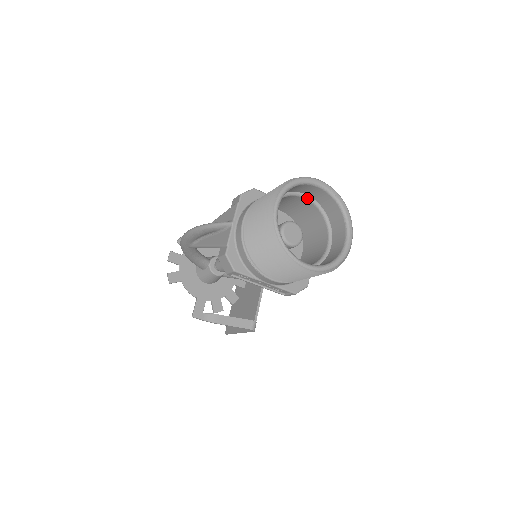
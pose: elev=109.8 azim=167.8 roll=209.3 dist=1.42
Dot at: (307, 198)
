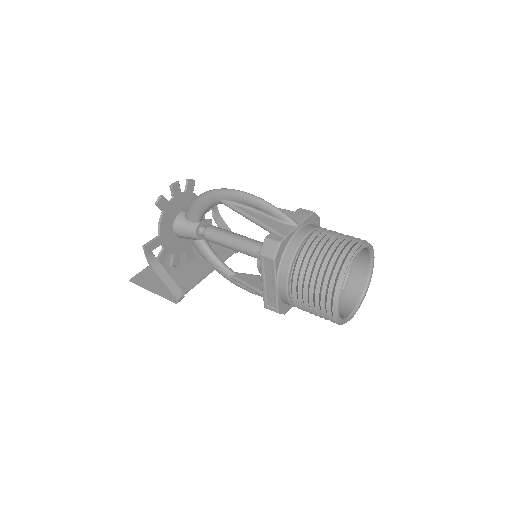
Dot at: occluded
